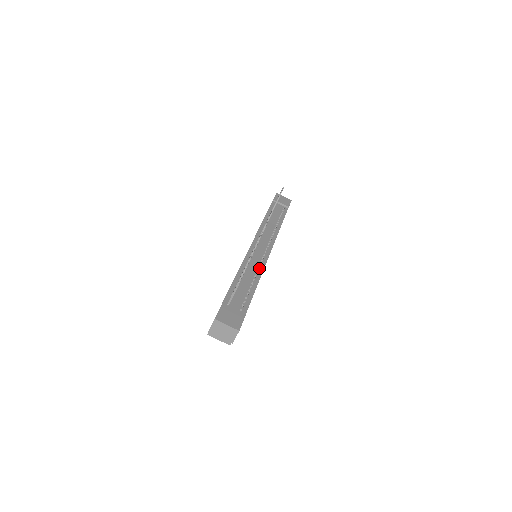
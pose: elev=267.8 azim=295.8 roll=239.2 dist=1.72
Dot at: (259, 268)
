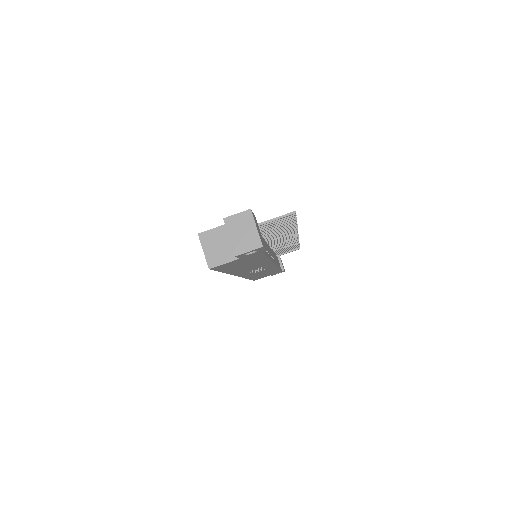
Dot at: (270, 255)
